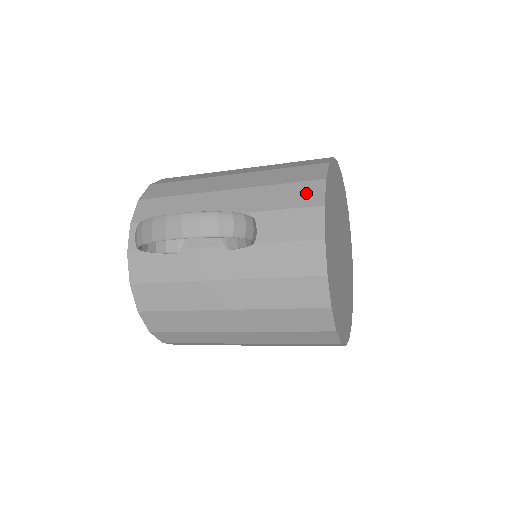
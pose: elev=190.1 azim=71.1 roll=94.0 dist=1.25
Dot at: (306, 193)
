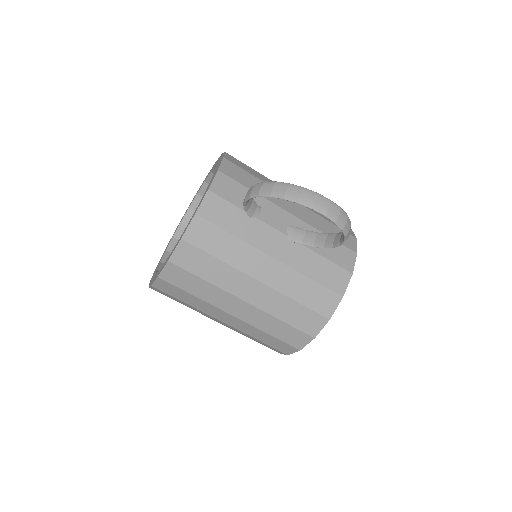
Dot at: occluded
